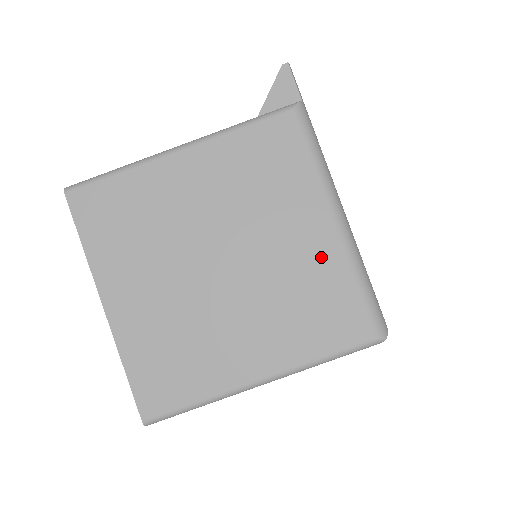
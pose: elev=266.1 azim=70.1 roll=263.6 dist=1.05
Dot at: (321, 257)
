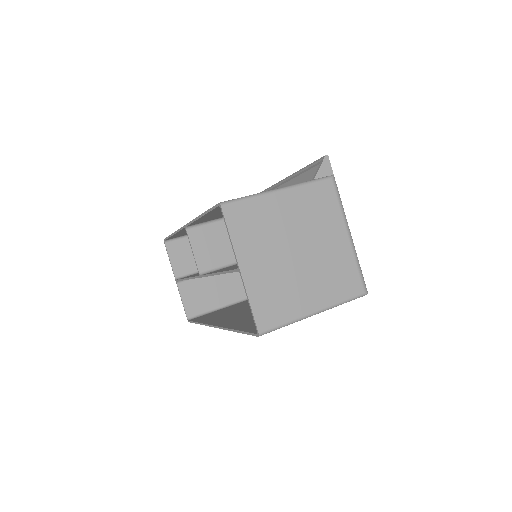
Dot at: (342, 252)
